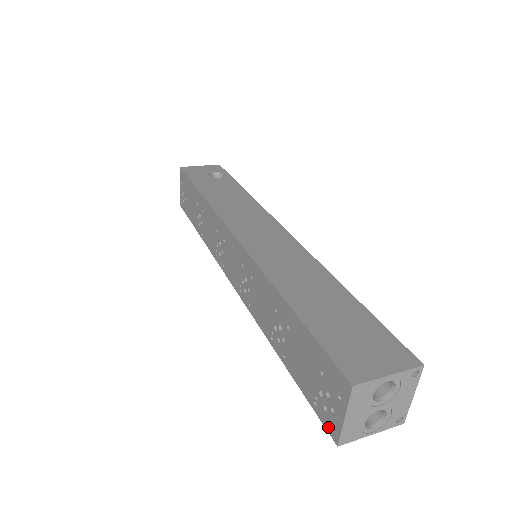
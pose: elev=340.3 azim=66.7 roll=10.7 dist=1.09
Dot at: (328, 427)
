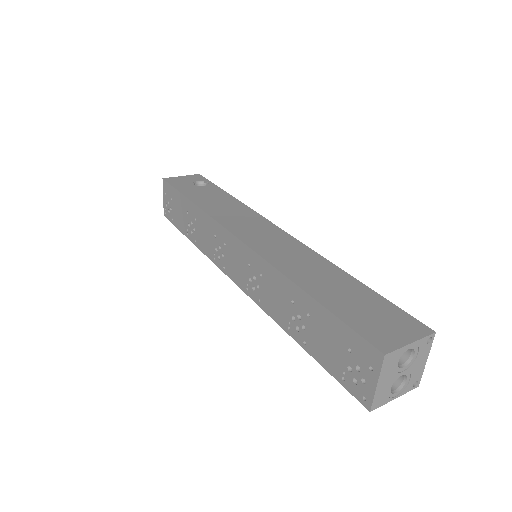
Dot at: (359, 397)
